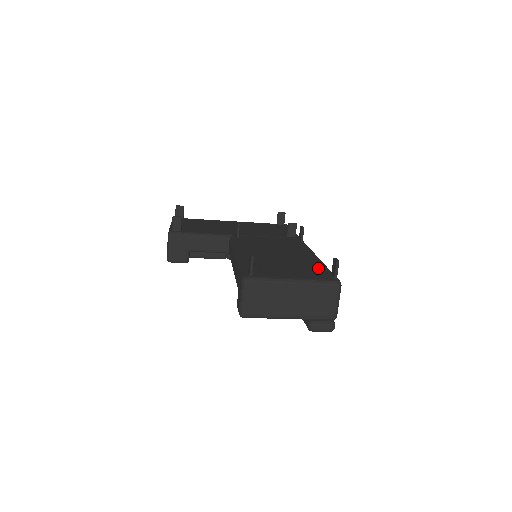
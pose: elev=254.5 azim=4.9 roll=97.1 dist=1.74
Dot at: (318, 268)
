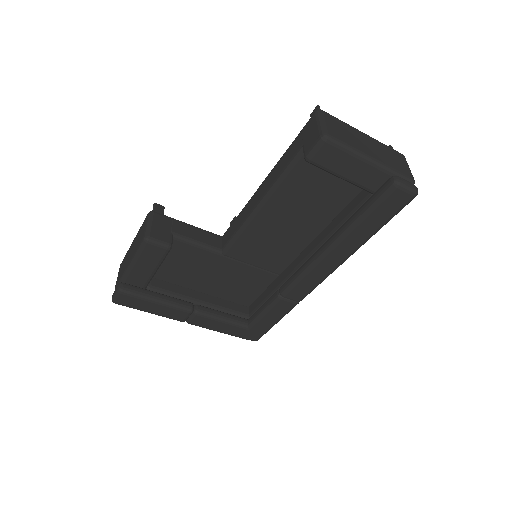
Dot at: occluded
